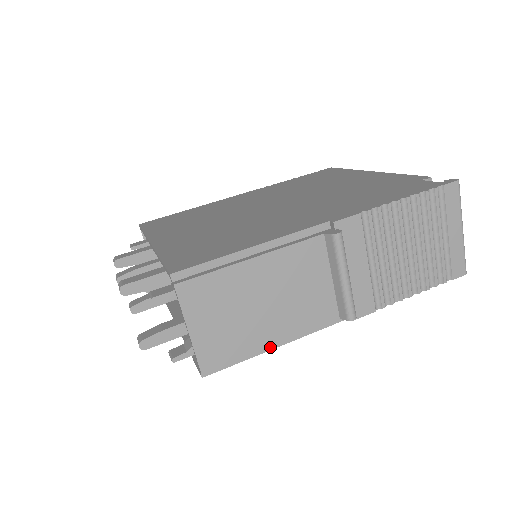
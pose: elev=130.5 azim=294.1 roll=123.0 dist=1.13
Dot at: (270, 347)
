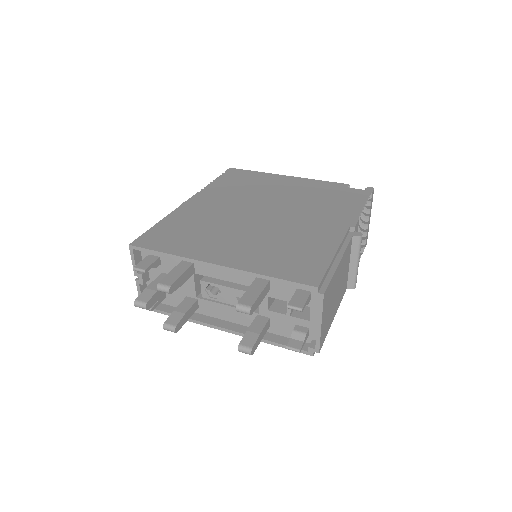
Dot at: occluded
